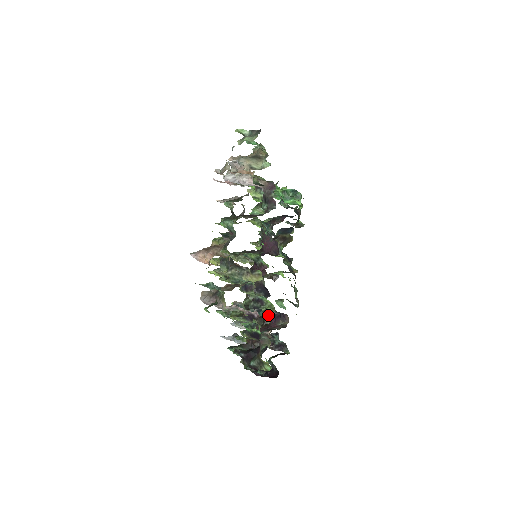
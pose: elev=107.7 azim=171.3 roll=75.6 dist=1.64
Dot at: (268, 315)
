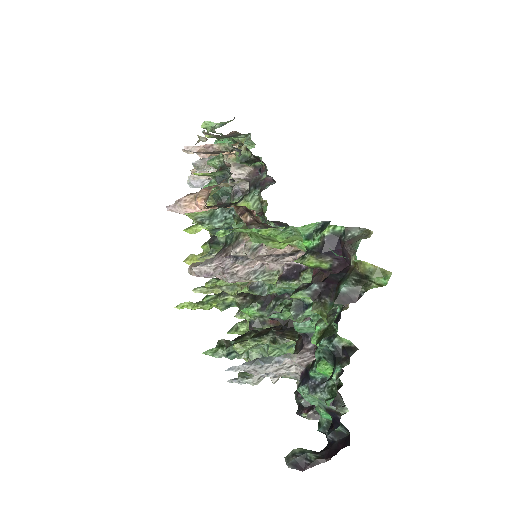
Dot at: occluded
